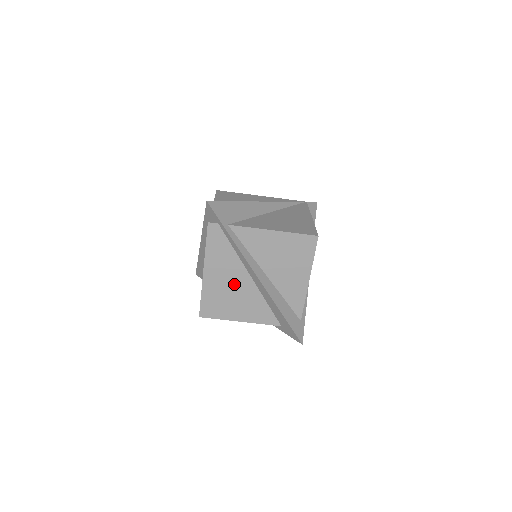
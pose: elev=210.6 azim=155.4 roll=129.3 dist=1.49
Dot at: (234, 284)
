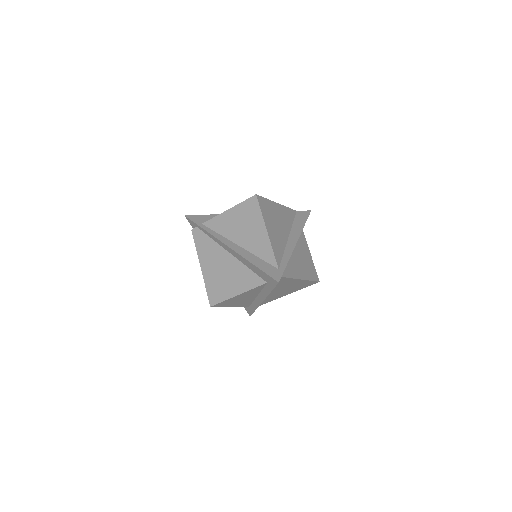
Dot at: (221, 265)
